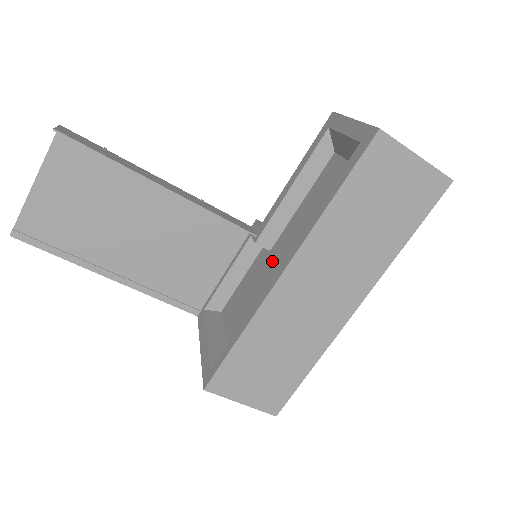
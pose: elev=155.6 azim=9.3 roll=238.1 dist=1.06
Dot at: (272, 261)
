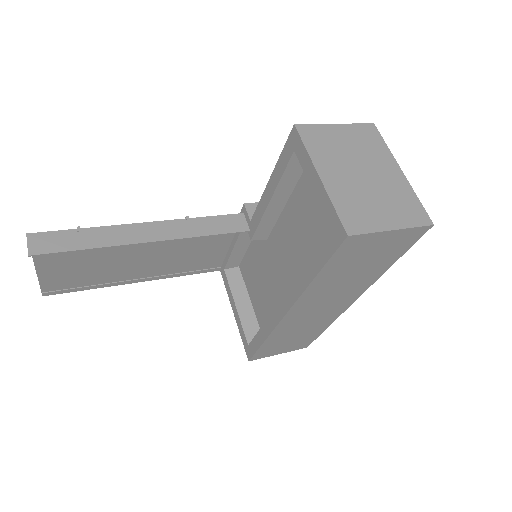
Dot at: (272, 257)
